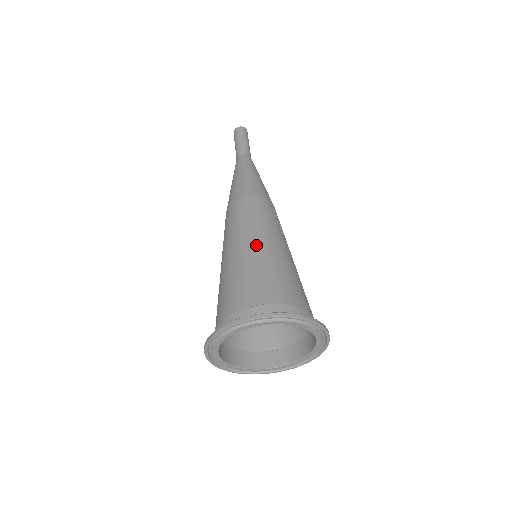
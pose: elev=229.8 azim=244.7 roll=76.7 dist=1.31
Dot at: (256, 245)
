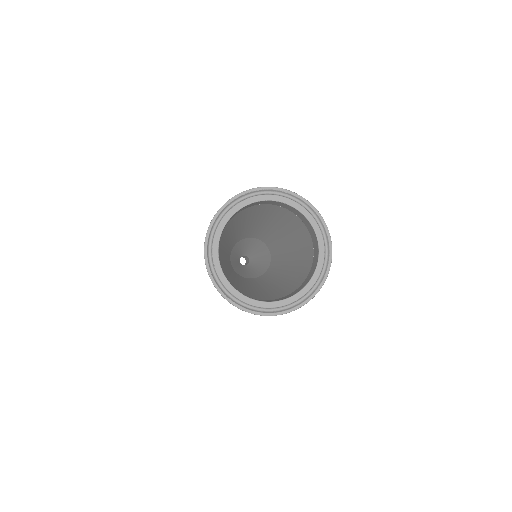
Dot at: occluded
